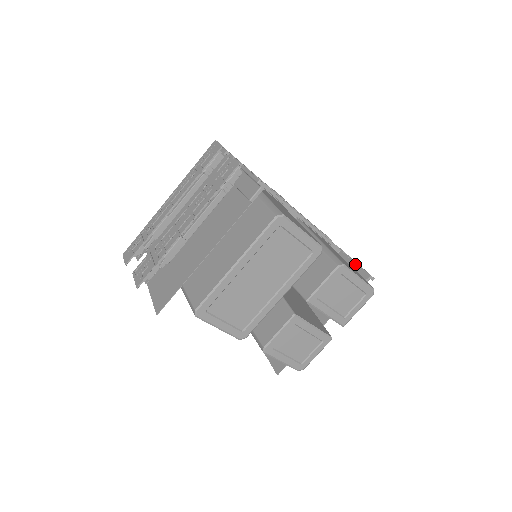
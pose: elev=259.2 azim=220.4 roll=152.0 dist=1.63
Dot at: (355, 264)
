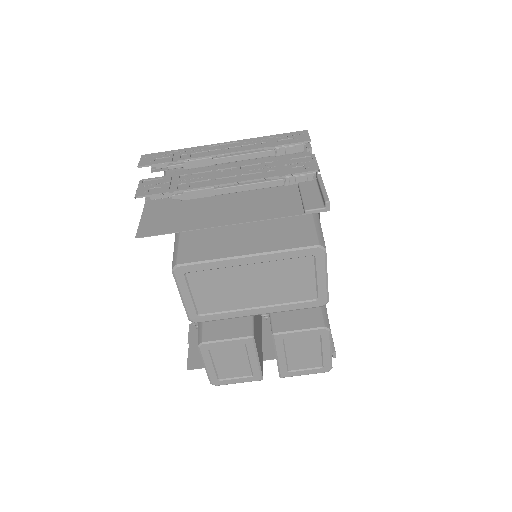
Dot at: occluded
